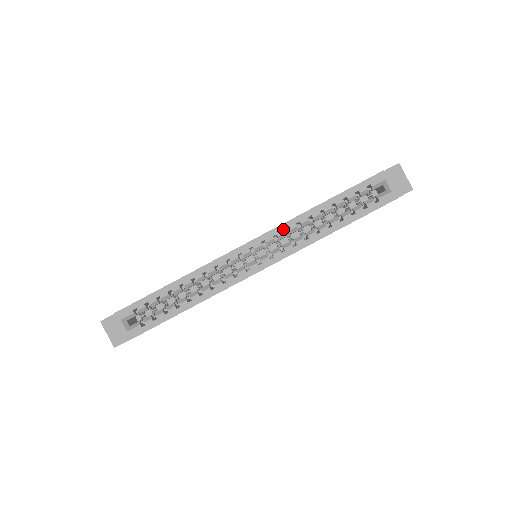
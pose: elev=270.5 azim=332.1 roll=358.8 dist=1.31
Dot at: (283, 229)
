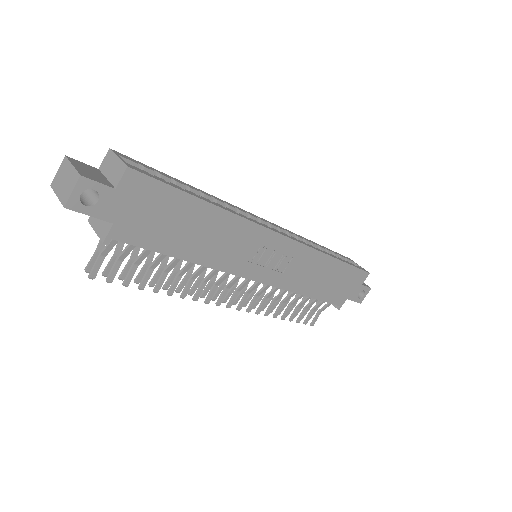
Dot at: (292, 233)
